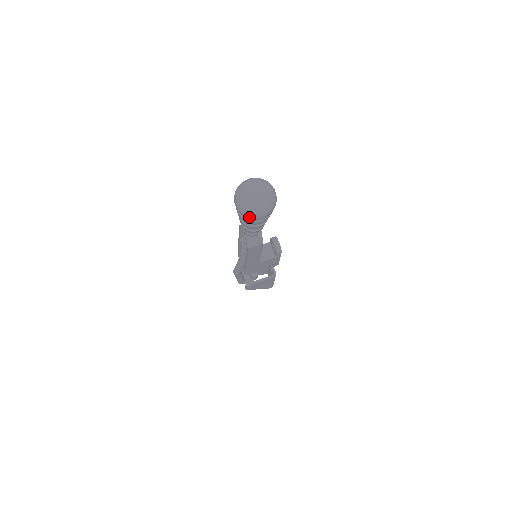
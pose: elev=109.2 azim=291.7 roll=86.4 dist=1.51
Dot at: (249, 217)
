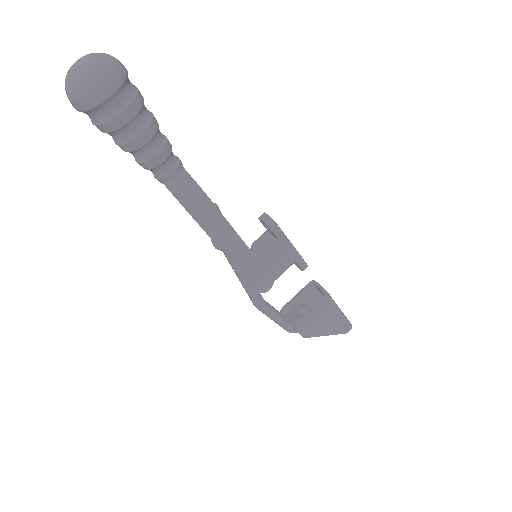
Dot at: (88, 103)
